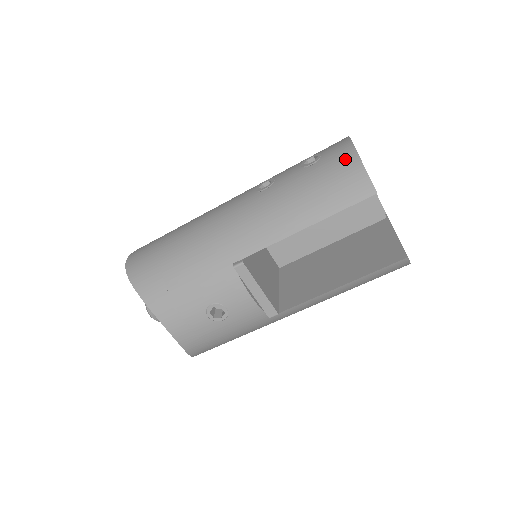
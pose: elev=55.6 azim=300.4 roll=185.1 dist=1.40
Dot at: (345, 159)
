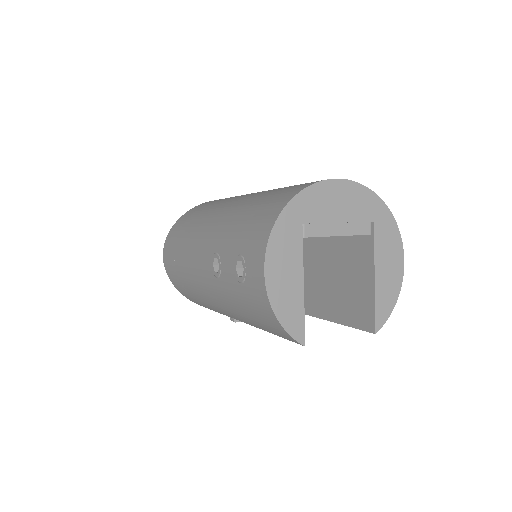
Dot at: (264, 307)
